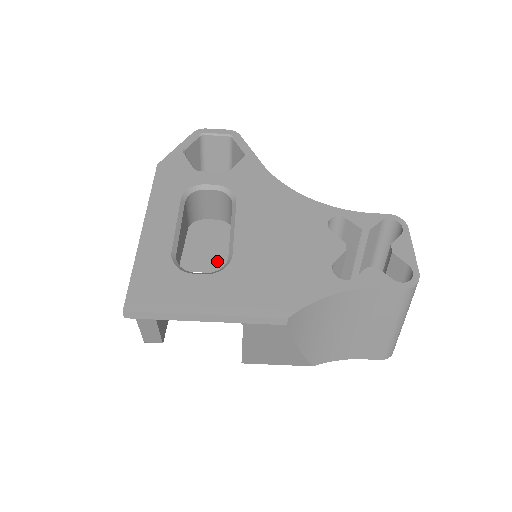
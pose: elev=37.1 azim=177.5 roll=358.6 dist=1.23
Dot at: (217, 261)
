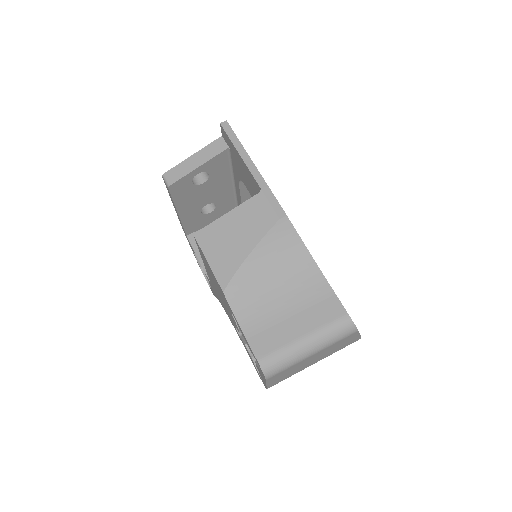
Dot at: occluded
